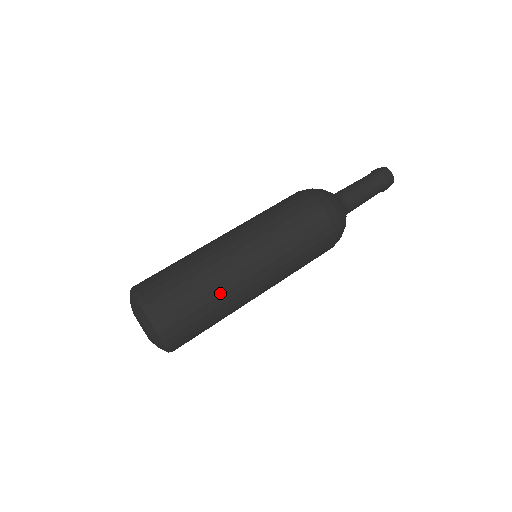
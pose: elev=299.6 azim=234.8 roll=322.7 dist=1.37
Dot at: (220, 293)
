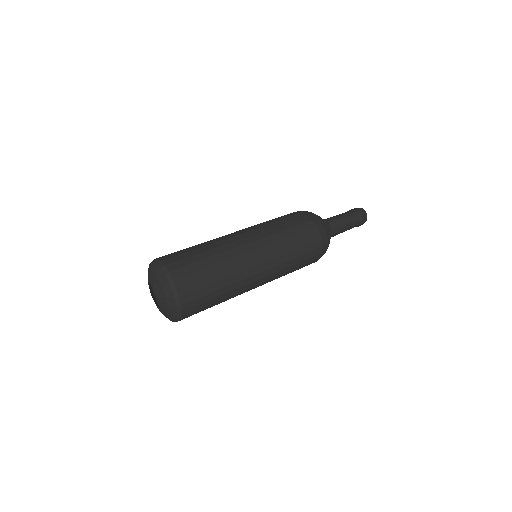
Dot at: (220, 252)
